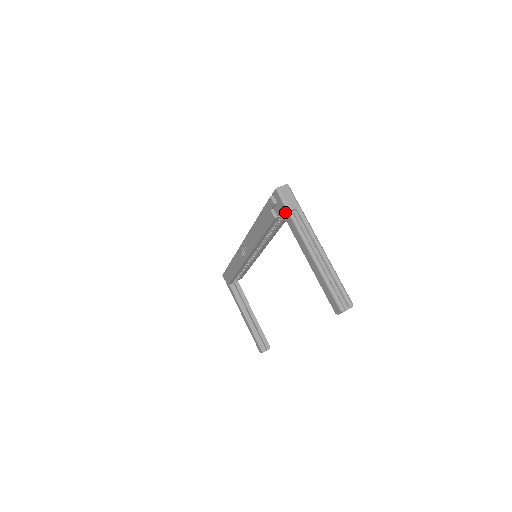
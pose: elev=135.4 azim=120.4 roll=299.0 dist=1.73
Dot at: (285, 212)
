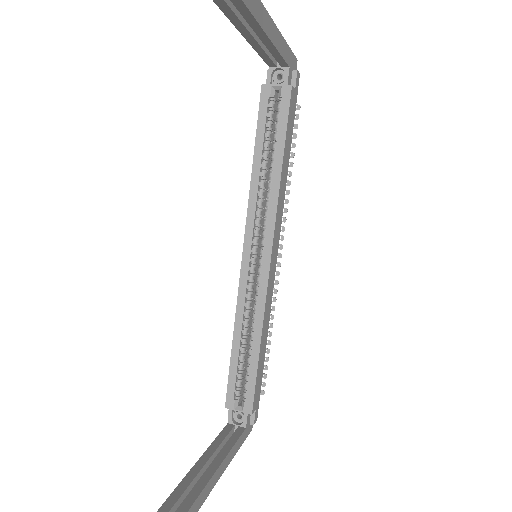
Dot at: occluded
